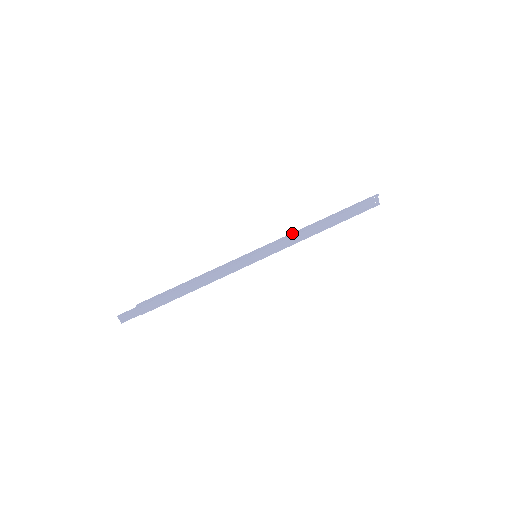
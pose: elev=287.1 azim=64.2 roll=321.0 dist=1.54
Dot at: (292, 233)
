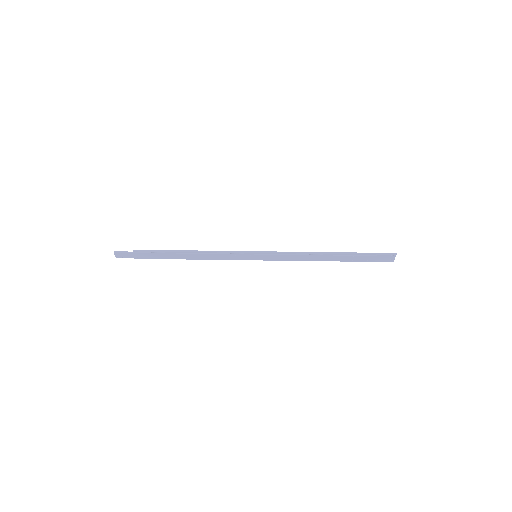
Dot at: (298, 252)
